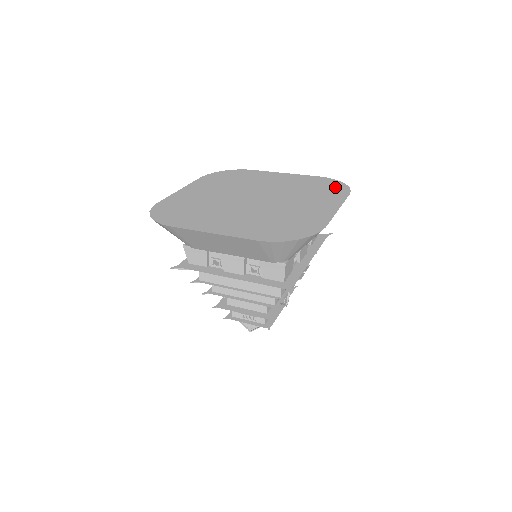
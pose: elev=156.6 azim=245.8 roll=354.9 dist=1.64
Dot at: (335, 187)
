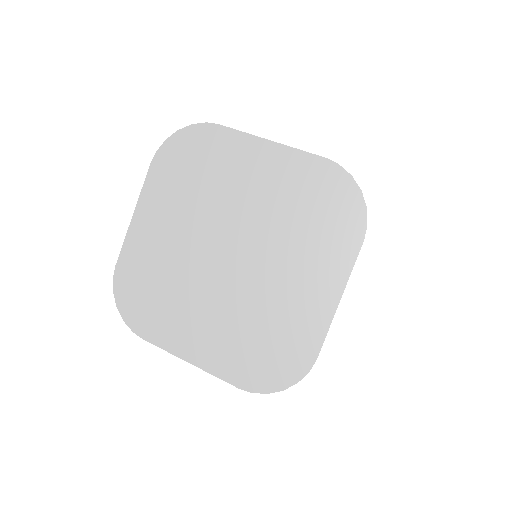
Dot at: (344, 211)
